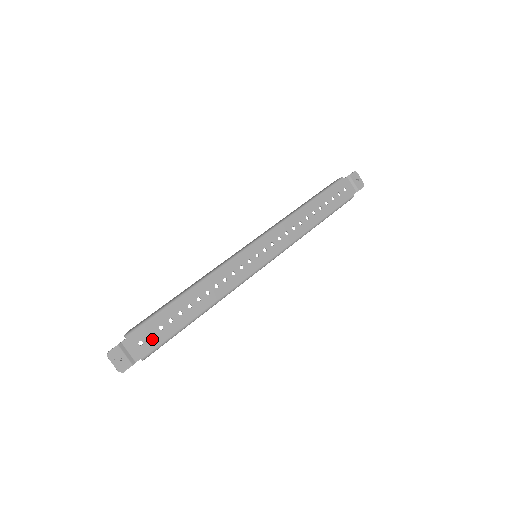
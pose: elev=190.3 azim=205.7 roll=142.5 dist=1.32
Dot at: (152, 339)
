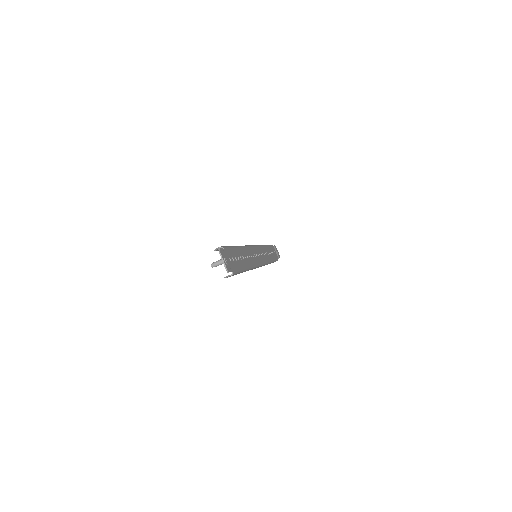
Dot at: (234, 262)
